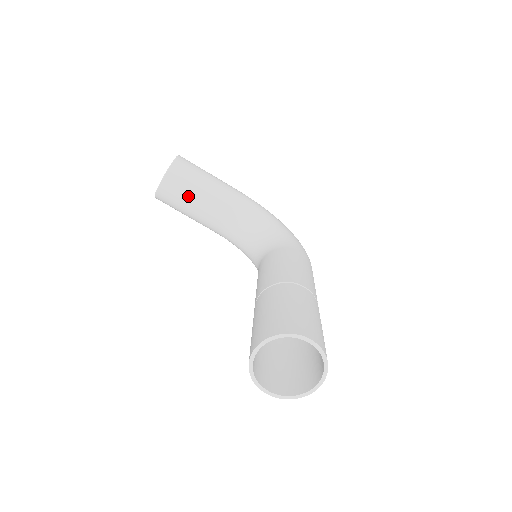
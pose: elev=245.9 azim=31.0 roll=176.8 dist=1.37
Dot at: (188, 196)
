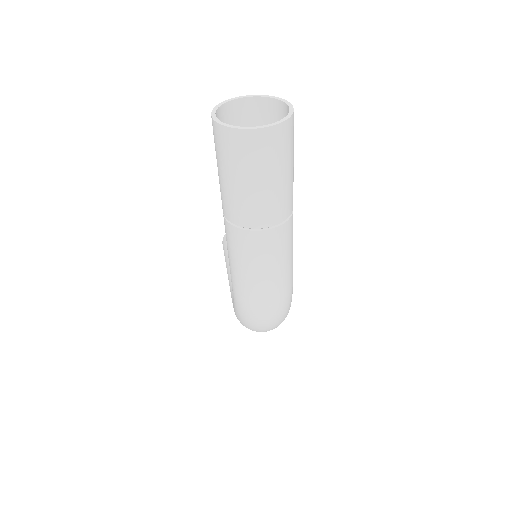
Dot at: occluded
